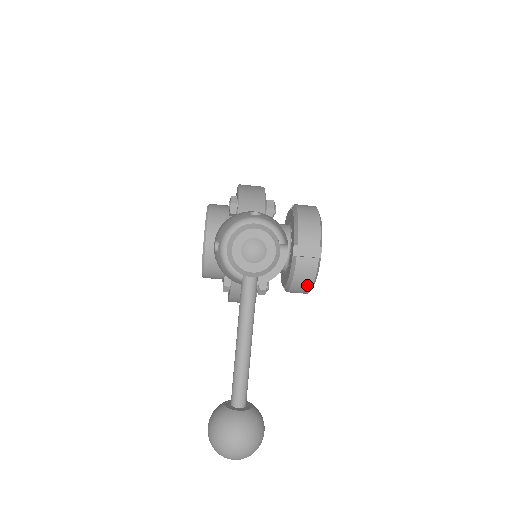
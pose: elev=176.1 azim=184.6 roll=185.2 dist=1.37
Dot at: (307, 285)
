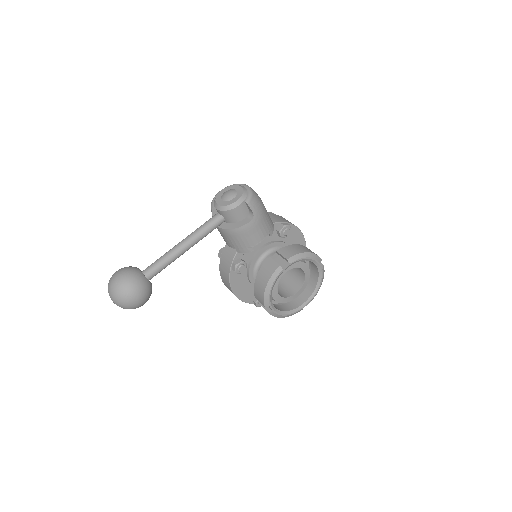
Dot at: (263, 286)
